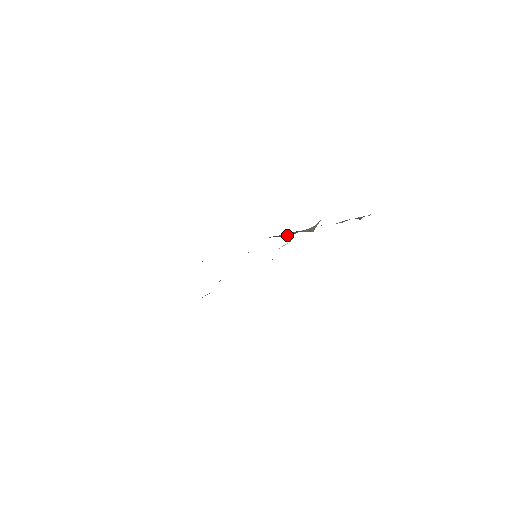
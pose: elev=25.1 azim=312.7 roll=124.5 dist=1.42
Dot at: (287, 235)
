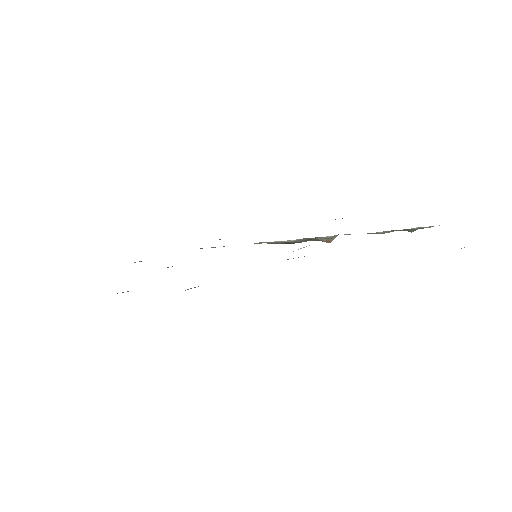
Dot at: (290, 242)
